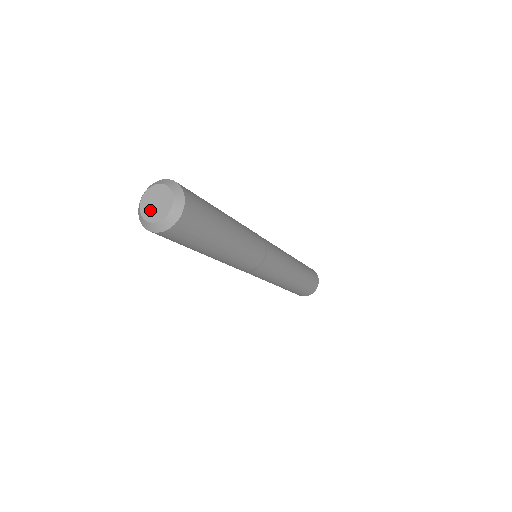
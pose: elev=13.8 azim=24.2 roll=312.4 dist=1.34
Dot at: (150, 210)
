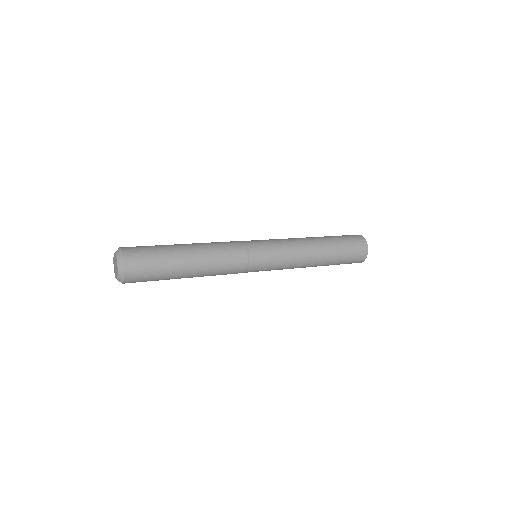
Dot at: (114, 264)
